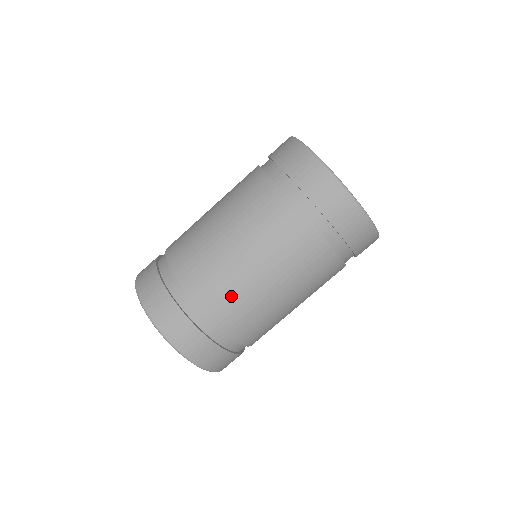
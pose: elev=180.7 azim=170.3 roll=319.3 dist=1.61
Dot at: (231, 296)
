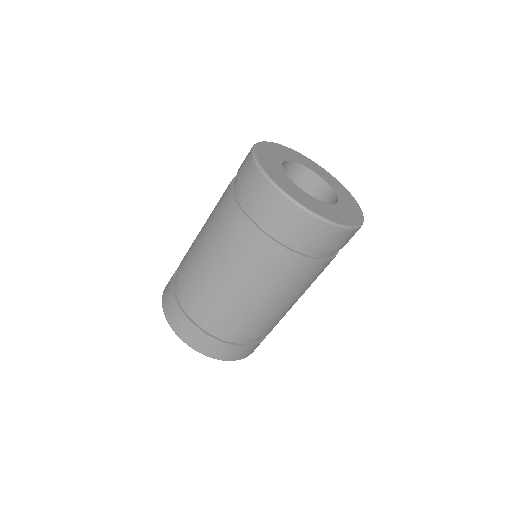
Dot at: (189, 261)
